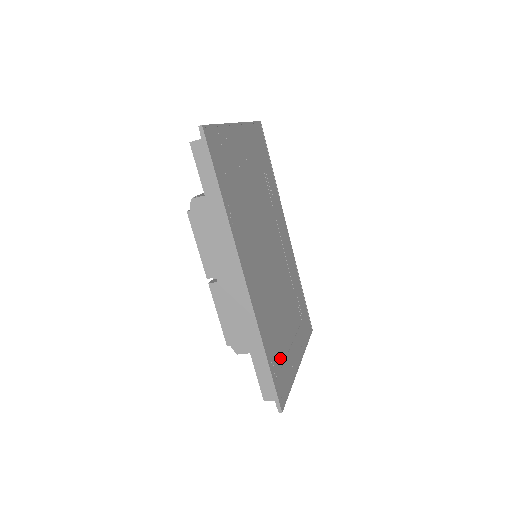
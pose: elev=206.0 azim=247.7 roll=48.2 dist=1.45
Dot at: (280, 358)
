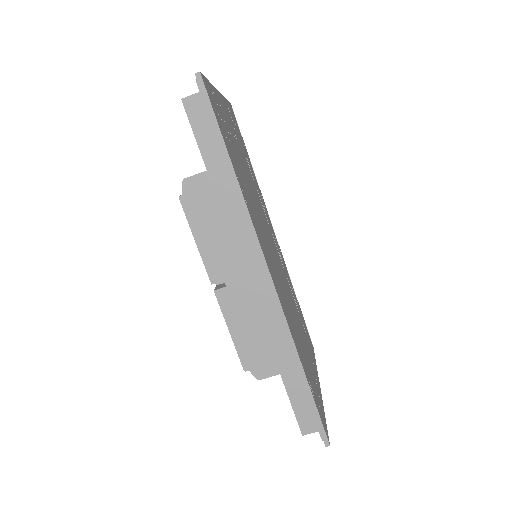
Dot at: (310, 376)
